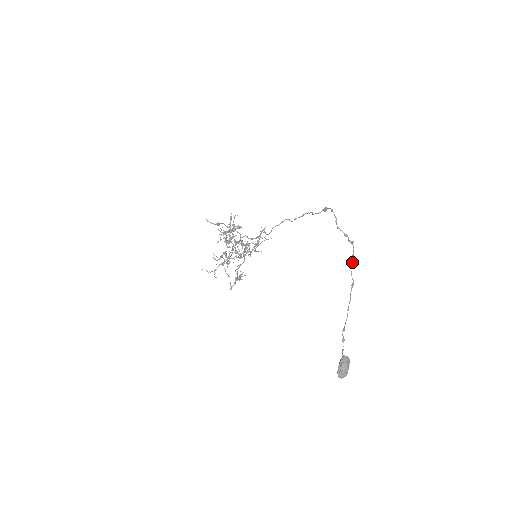
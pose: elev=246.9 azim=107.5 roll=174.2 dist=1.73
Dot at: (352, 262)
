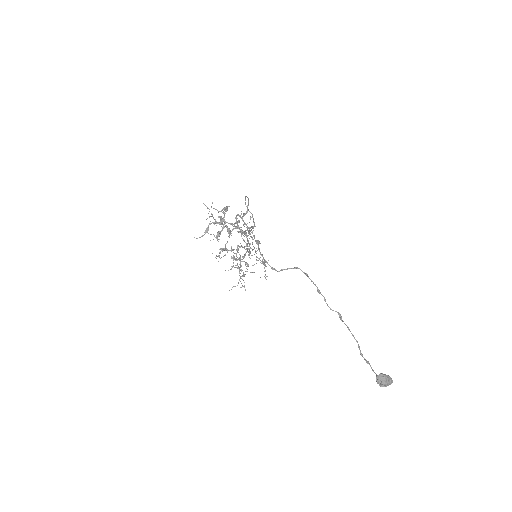
Dot at: occluded
